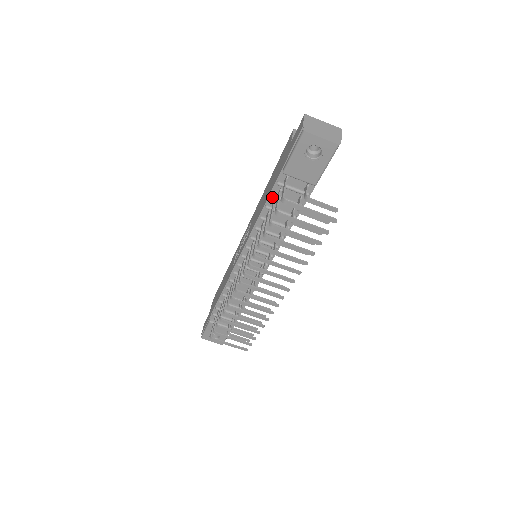
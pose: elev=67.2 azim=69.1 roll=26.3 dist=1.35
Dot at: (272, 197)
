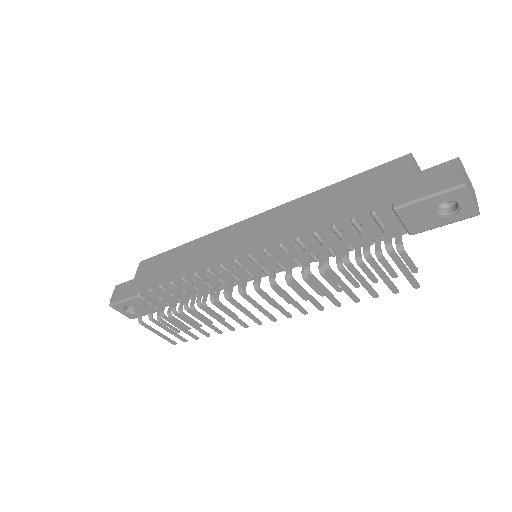
Dot at: (352, 222)
